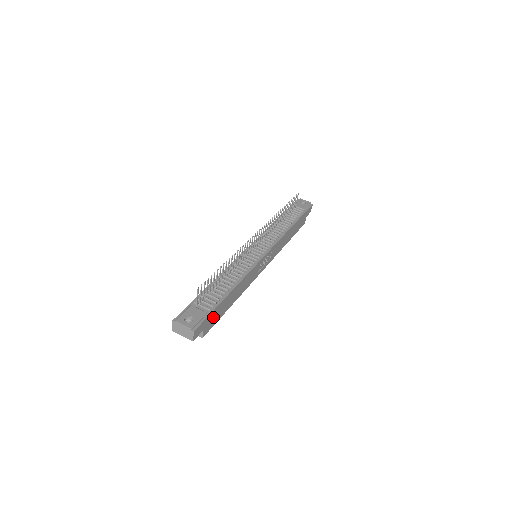
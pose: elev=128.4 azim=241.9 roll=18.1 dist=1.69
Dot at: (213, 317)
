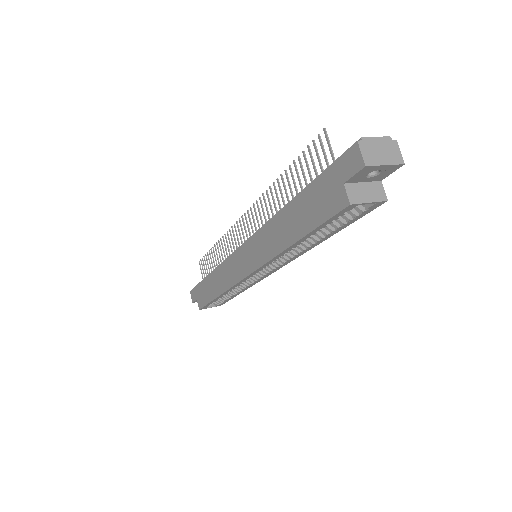
Dot at: occluded
